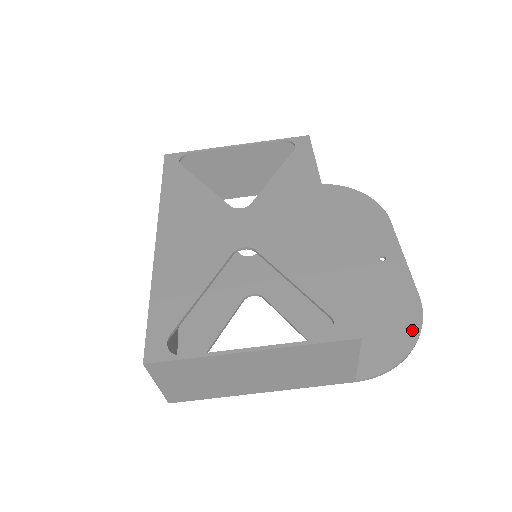
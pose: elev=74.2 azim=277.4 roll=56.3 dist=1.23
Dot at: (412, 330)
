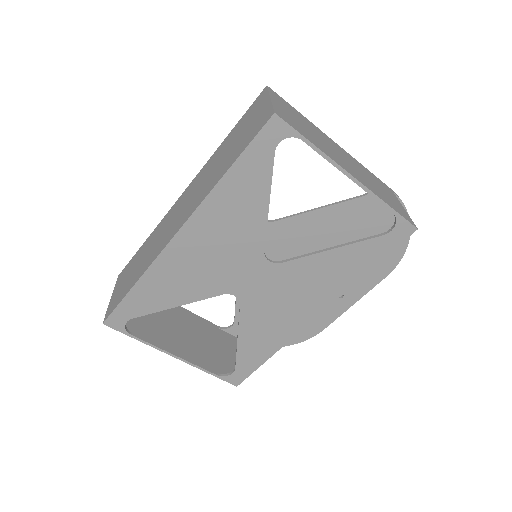
Dot at: (294, 340)
